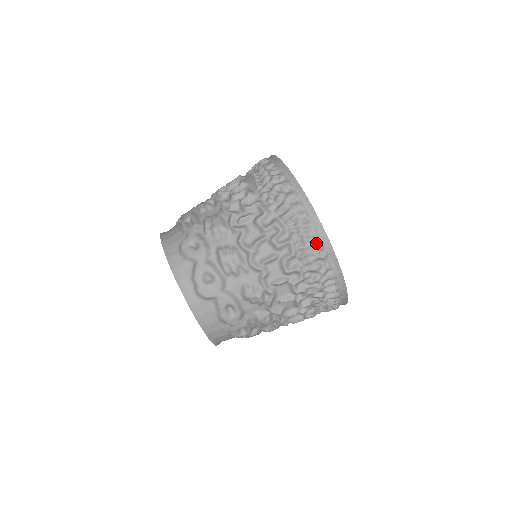
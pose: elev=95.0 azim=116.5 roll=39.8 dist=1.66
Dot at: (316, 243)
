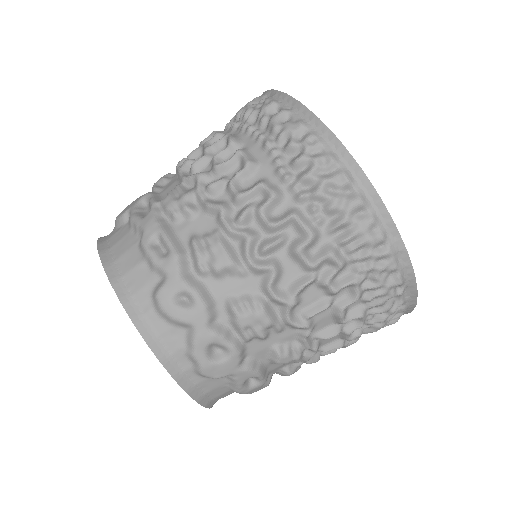
Dot at: (394, 278)
